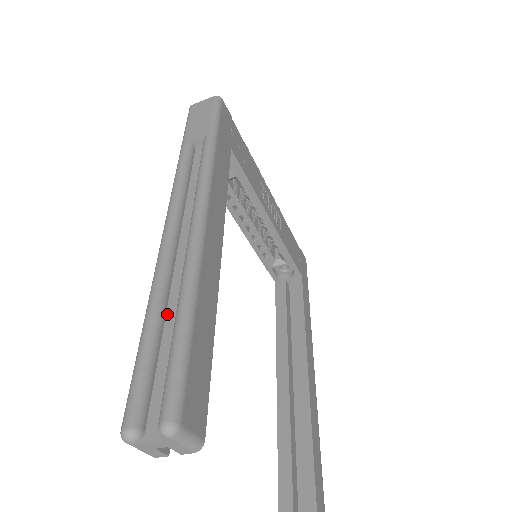
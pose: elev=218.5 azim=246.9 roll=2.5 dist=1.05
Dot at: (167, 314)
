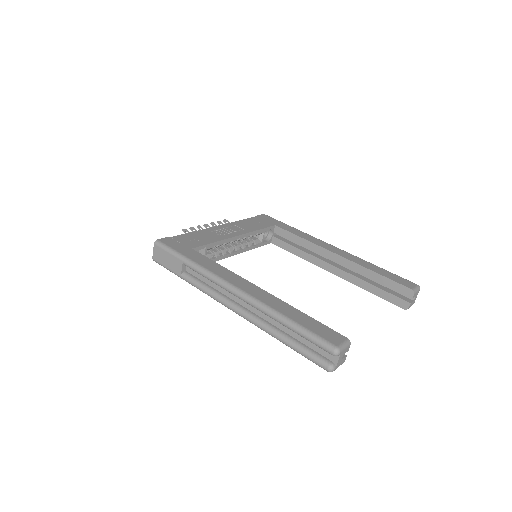
Dot at: (283, 330)
